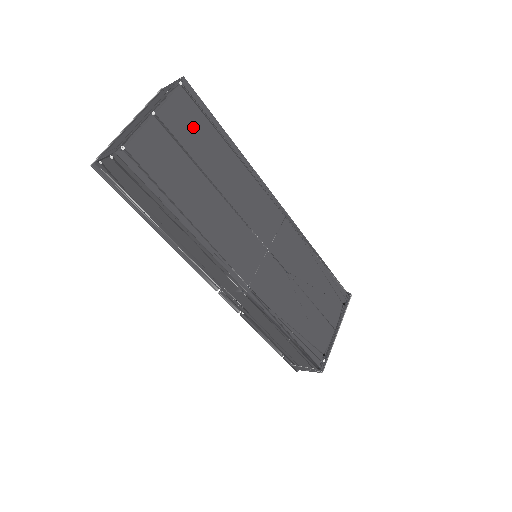
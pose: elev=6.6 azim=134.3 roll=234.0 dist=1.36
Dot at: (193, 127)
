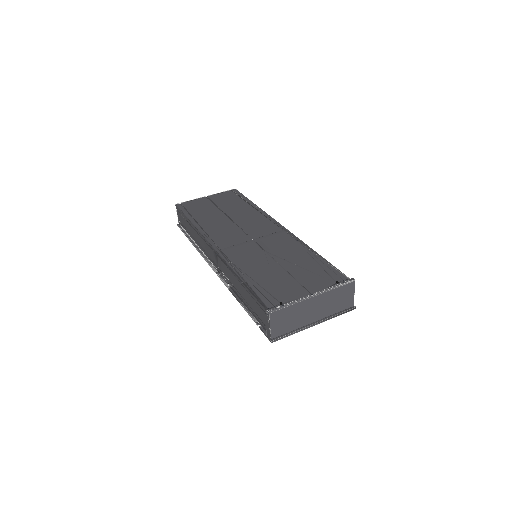
Dot at: (228, 200)
